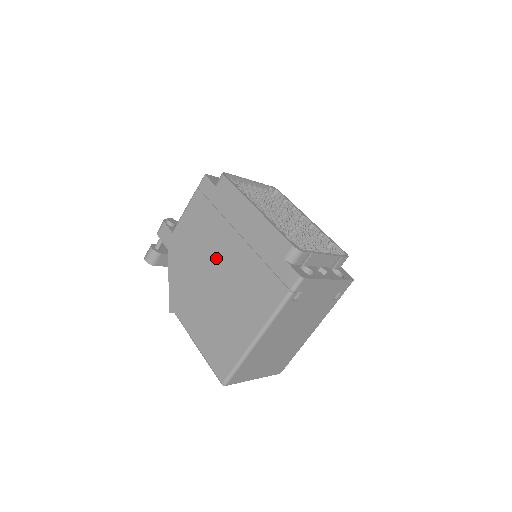
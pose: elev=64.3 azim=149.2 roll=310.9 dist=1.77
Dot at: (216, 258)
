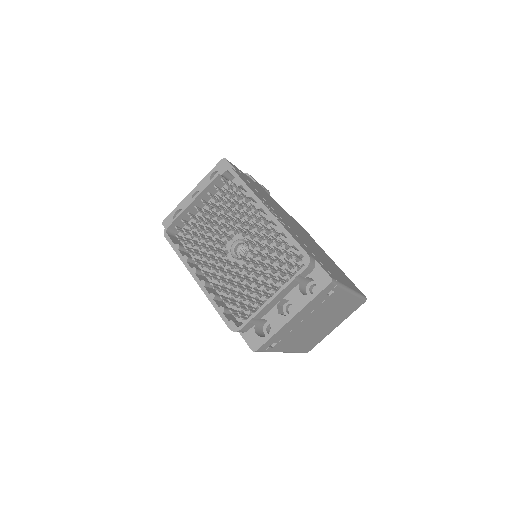
Dot at: occluded
